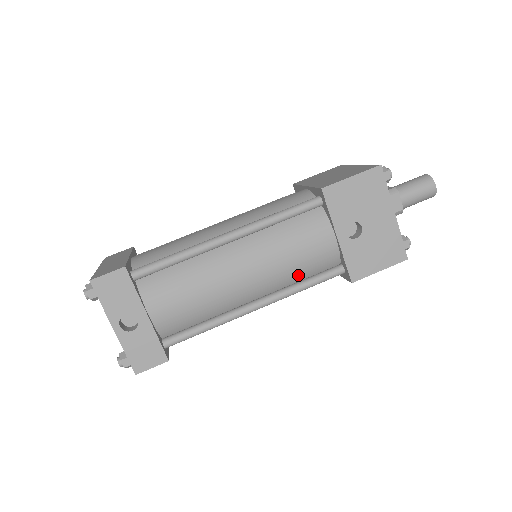
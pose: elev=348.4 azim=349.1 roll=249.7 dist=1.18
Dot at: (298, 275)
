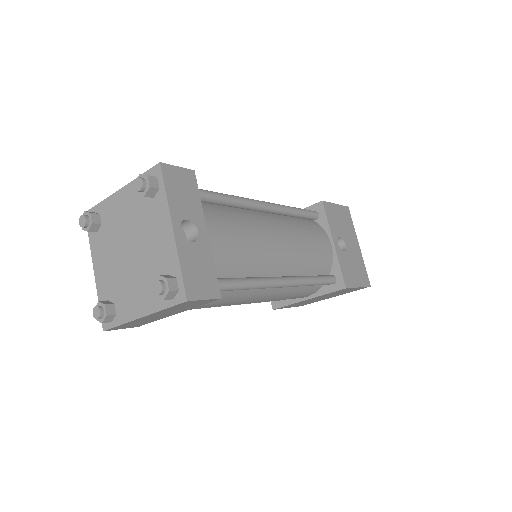
Dot at: (309, 268)
